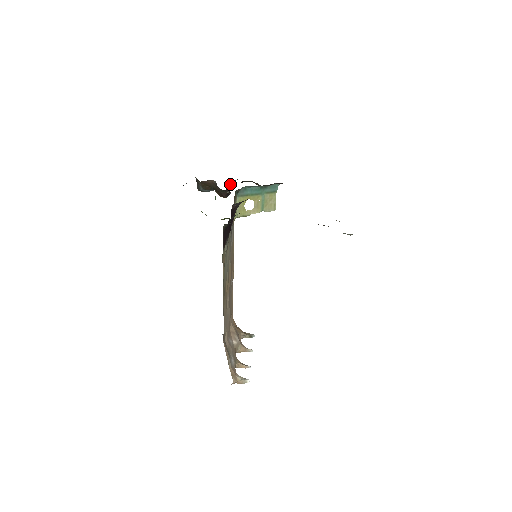
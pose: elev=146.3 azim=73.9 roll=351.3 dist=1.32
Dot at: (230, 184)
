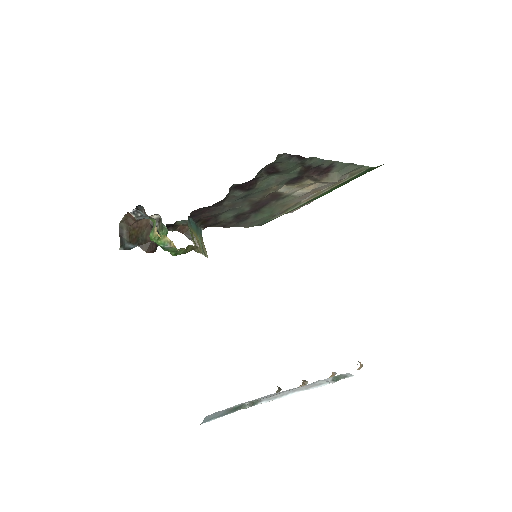
Dot at: occluded
